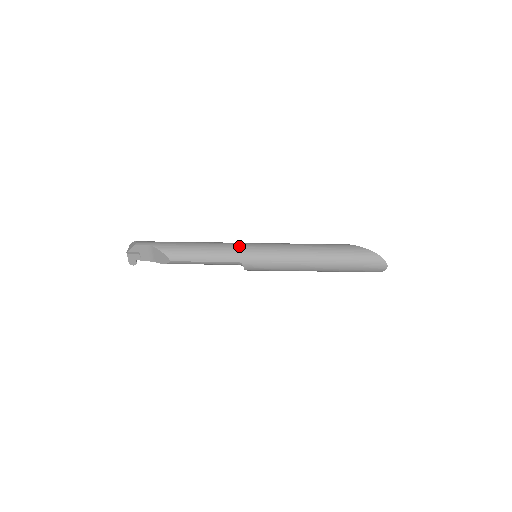
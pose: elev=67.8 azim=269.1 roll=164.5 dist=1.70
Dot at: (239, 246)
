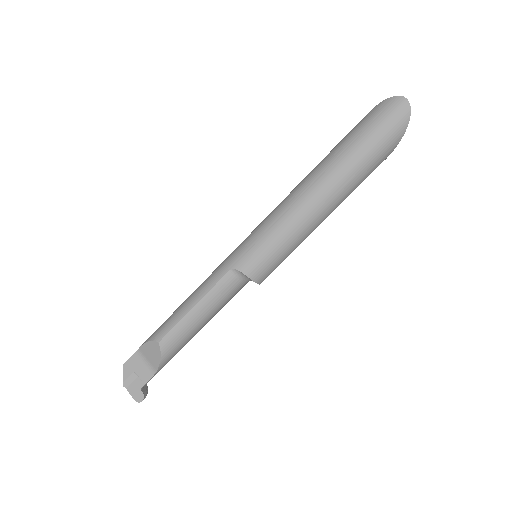
Dot at: occluded
